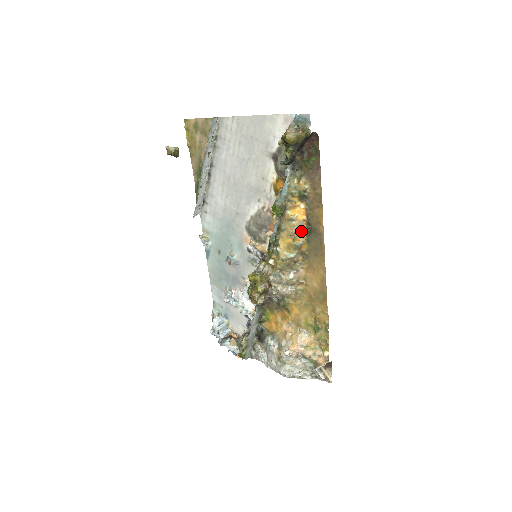
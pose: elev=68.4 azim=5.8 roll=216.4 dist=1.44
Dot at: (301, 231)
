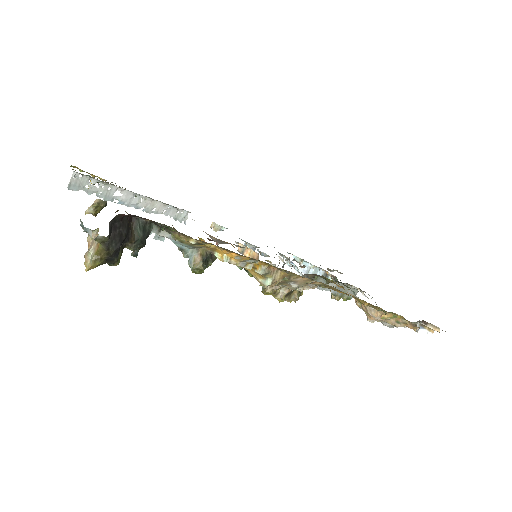
Dot at: (250, 260)
